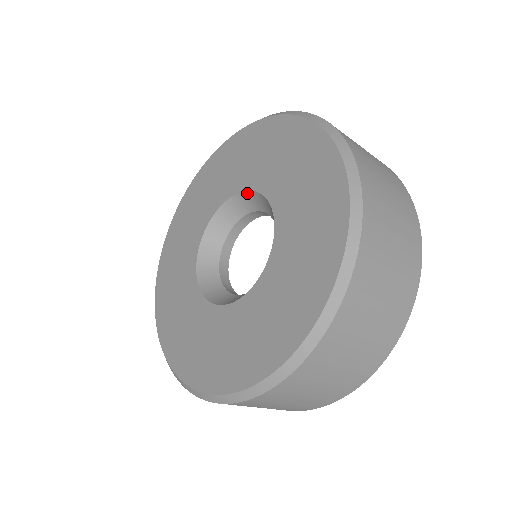
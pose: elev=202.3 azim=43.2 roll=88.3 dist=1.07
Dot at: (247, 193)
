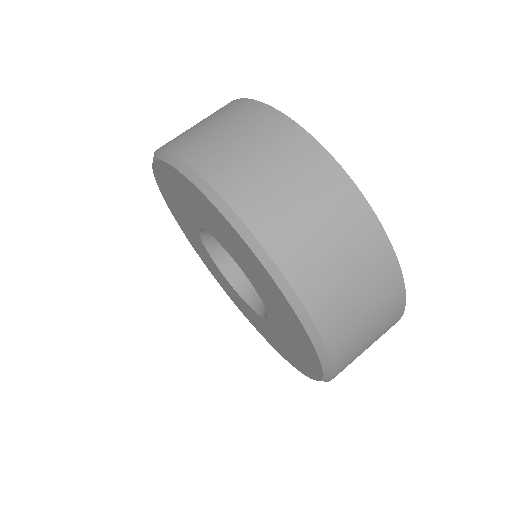
Dot at: occluded
